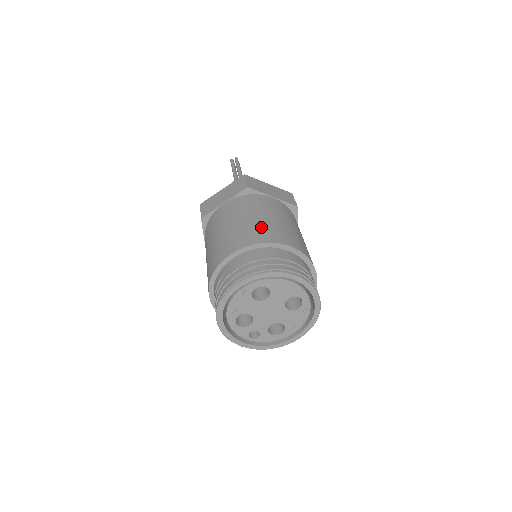
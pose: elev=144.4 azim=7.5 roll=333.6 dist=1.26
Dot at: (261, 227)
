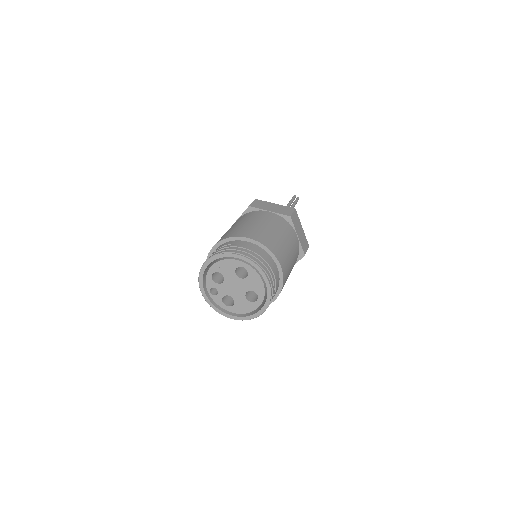
Dot at: (276, 242)
